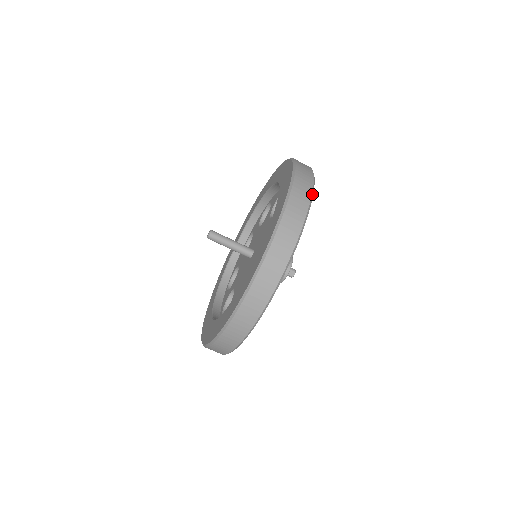
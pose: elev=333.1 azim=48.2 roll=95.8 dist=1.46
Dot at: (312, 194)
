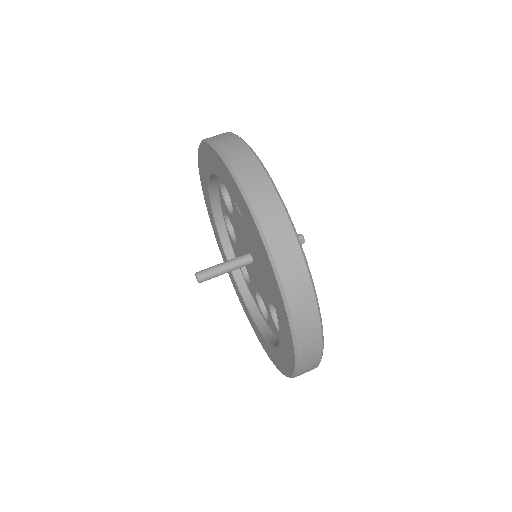
Dot at: (282, 204)
